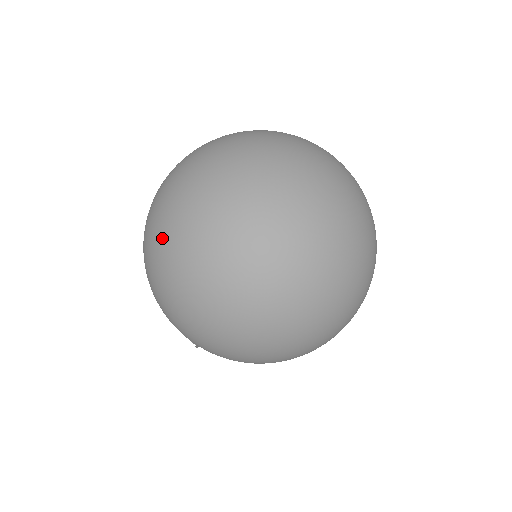
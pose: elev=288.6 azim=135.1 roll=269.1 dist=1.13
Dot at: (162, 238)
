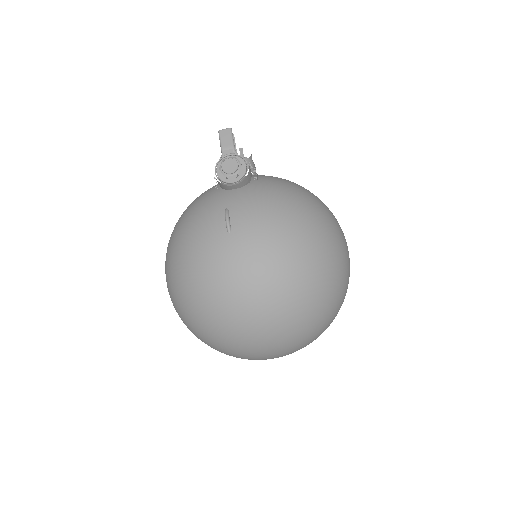
Dot at: occluded
